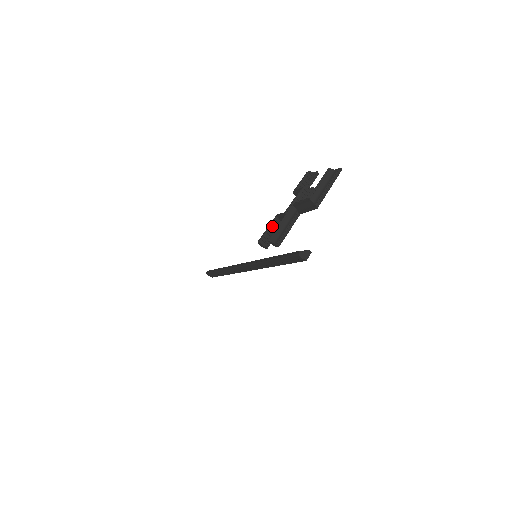
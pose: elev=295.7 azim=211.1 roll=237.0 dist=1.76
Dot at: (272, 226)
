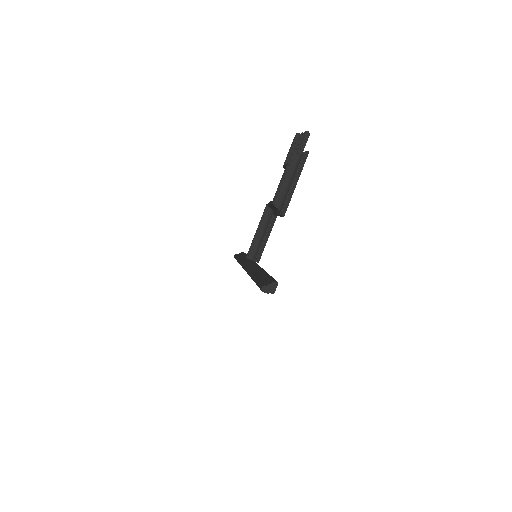
Dot at: occluded
